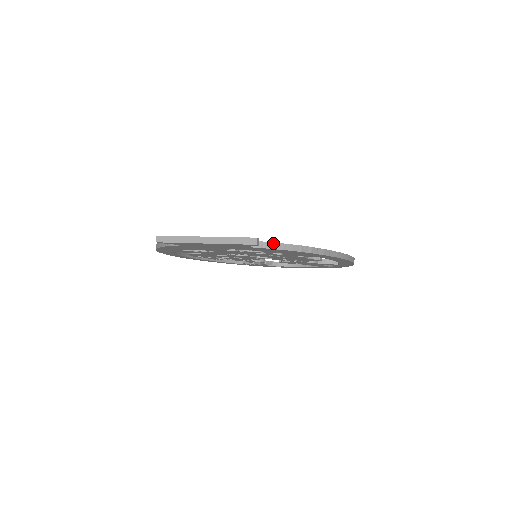
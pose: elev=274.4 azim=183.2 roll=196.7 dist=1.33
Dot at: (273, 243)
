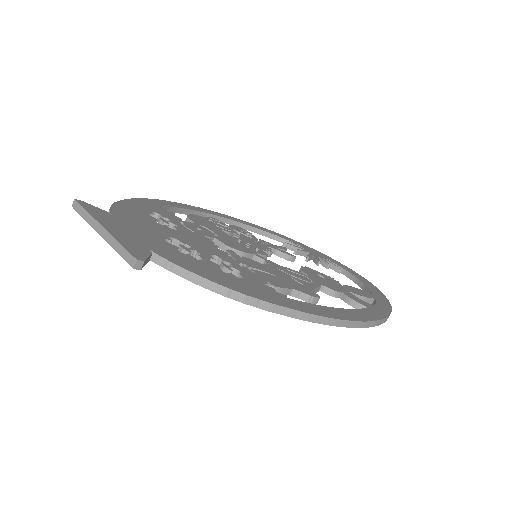
Dot at: (185, 270)
